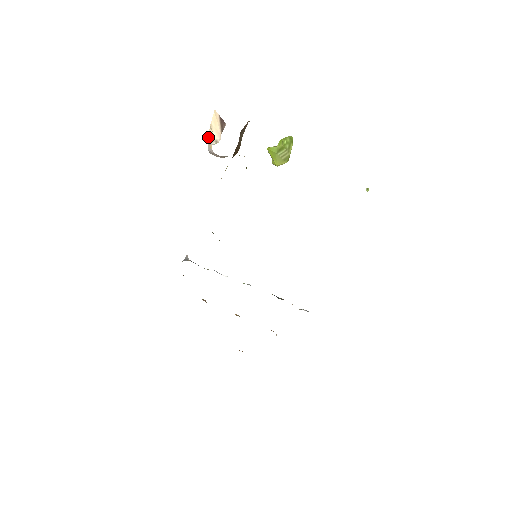
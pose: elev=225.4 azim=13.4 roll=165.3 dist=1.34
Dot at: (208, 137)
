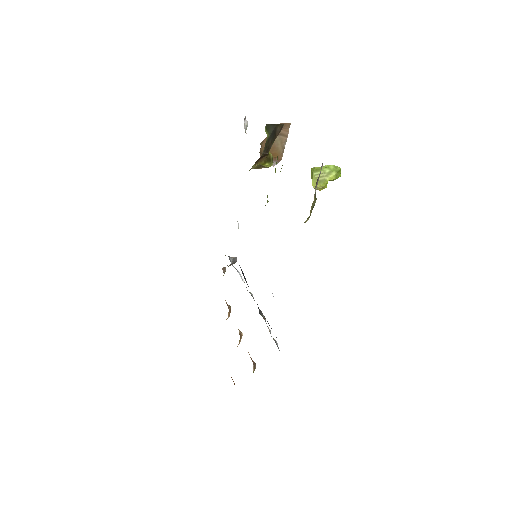
Dot at: occluded
